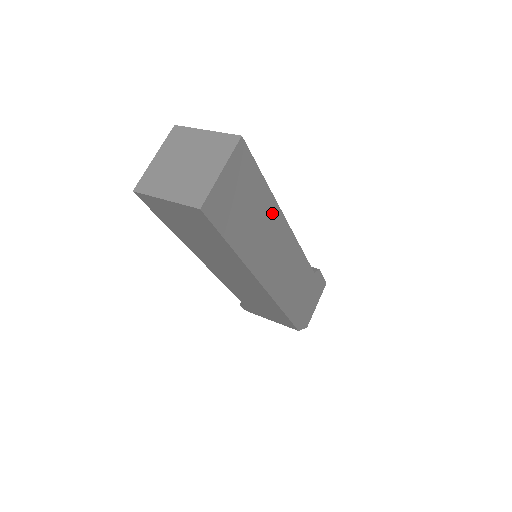
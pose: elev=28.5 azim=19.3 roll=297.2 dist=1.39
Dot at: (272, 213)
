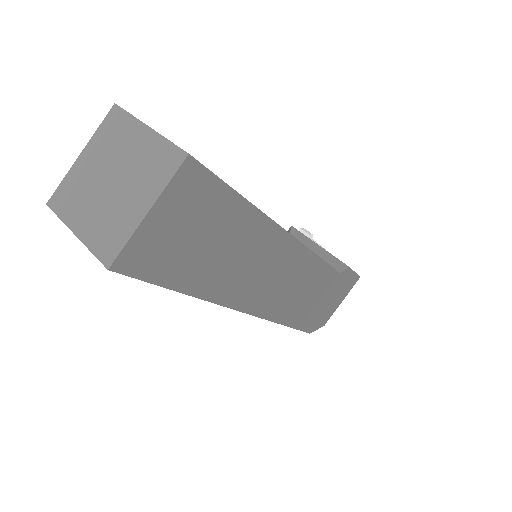
Dot at: (261, 233)
